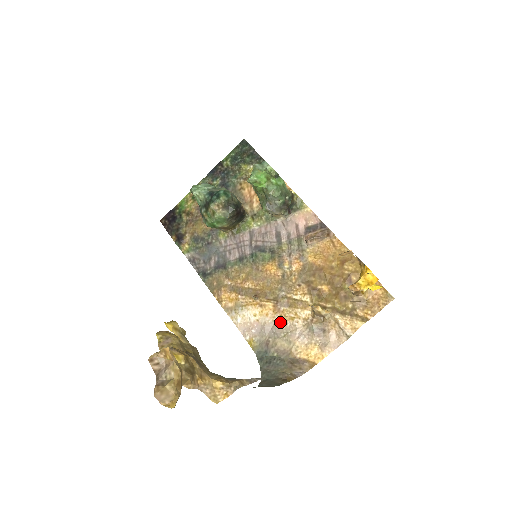
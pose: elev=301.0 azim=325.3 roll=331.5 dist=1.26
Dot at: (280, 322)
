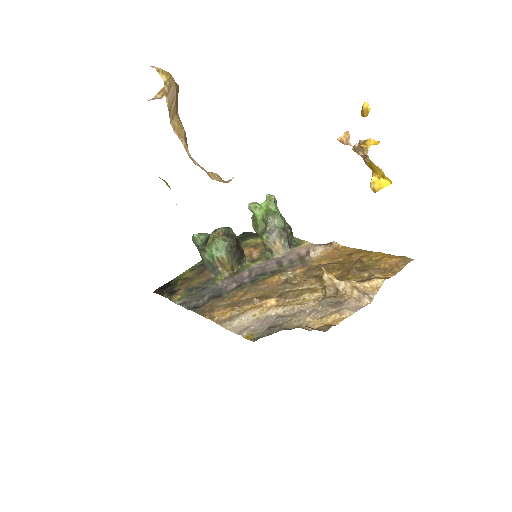
Dot at: (285, 311)
